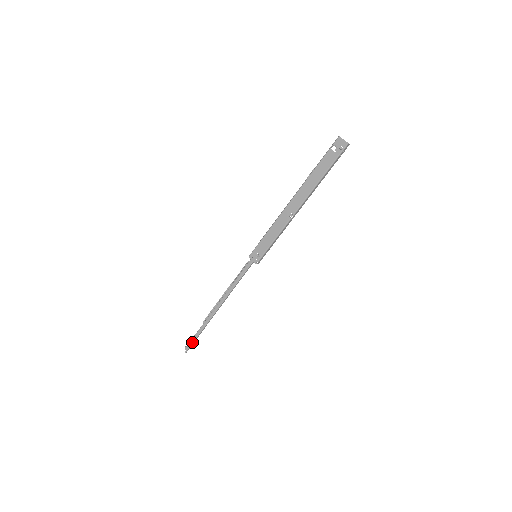
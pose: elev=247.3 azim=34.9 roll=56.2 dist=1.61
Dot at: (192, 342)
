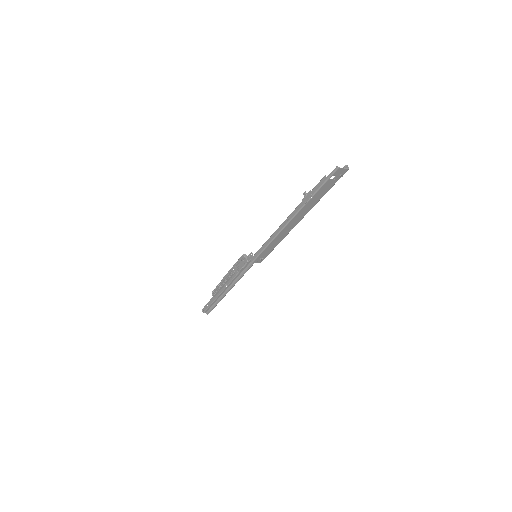
Dot at: occluded
